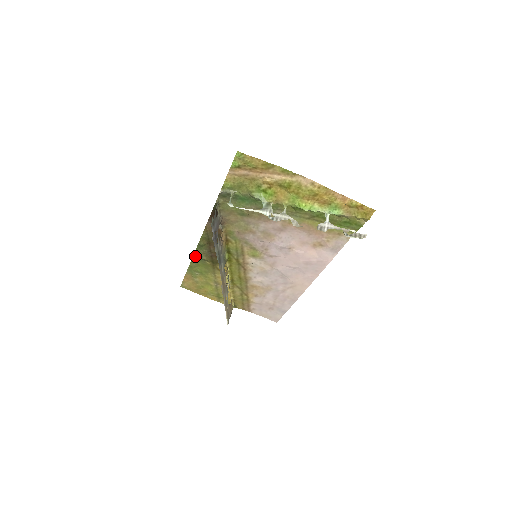
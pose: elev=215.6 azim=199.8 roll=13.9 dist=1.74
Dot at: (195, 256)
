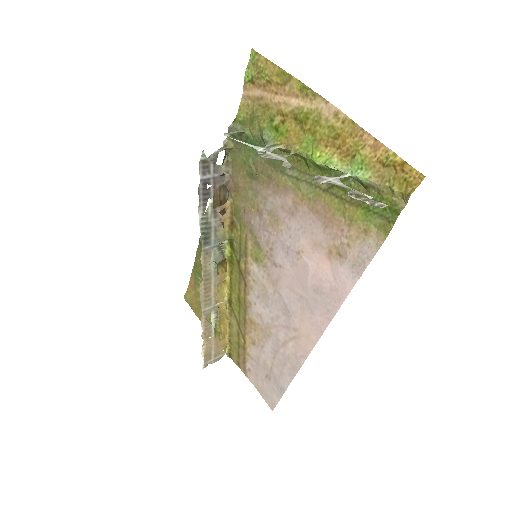
Dot at: (200, 245)
